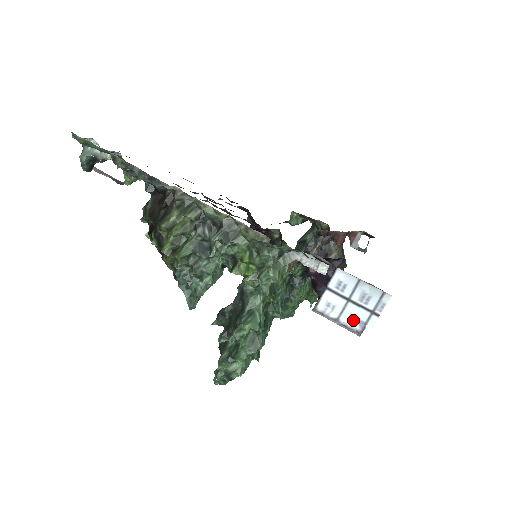
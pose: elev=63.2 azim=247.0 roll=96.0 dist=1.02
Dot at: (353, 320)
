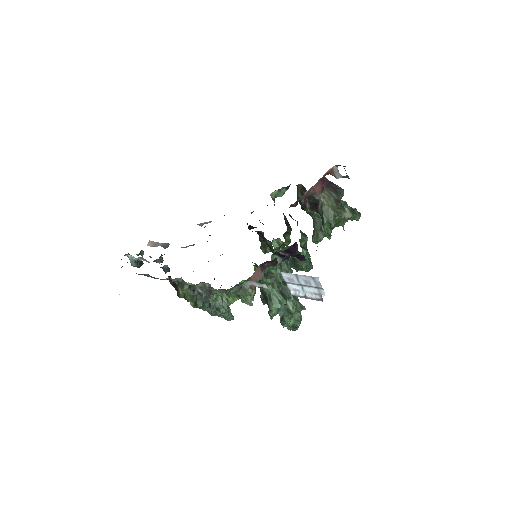
Dot at: (313, 294)
